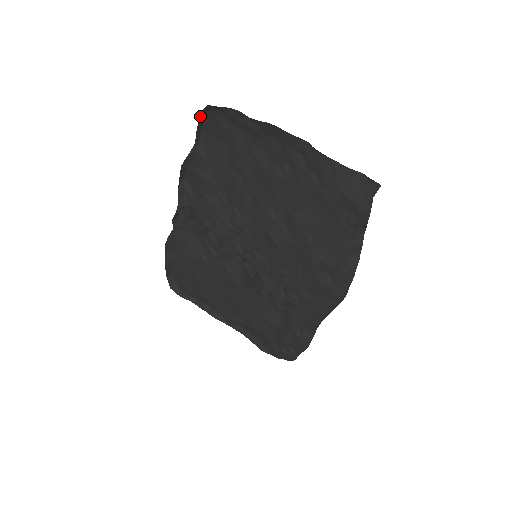
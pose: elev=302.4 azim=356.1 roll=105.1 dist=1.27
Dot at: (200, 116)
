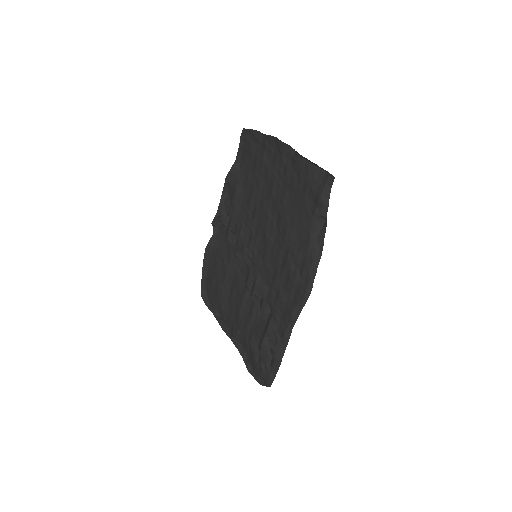
Dot at: (240, 139)
